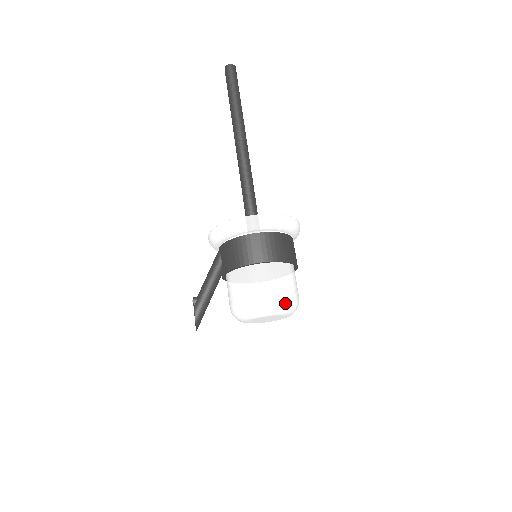
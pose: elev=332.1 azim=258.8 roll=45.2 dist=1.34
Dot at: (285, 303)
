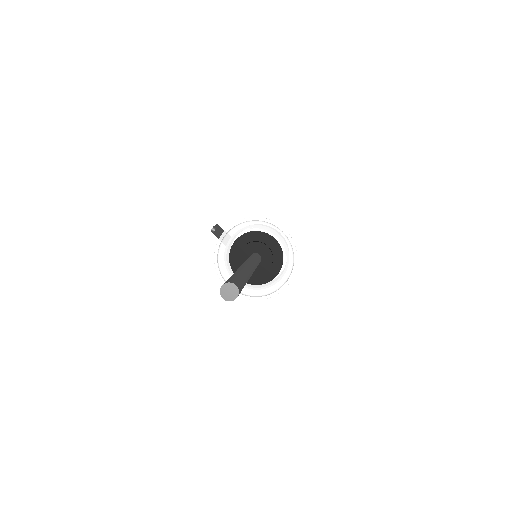
Dot at: occluded
